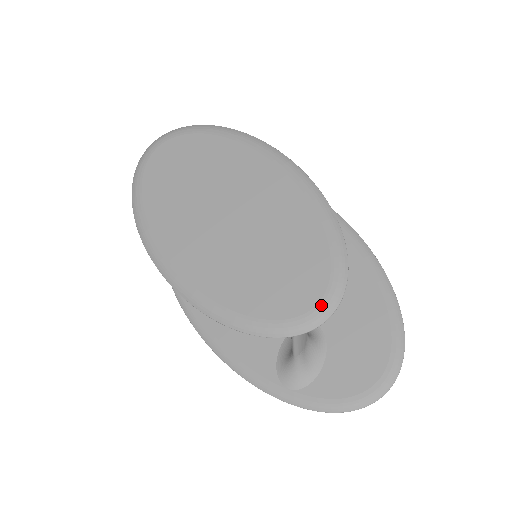
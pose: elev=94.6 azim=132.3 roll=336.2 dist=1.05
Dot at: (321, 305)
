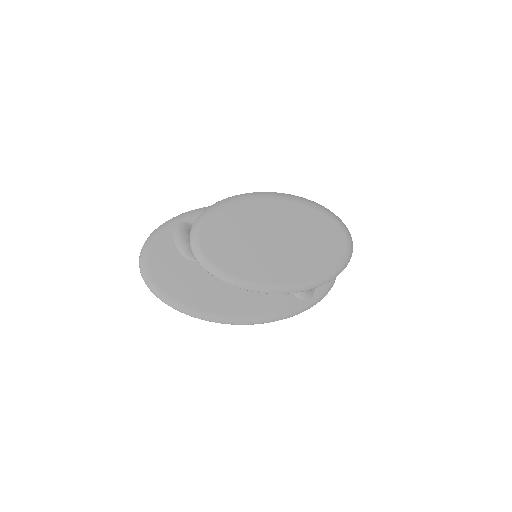
Dot at: (348, 240)
